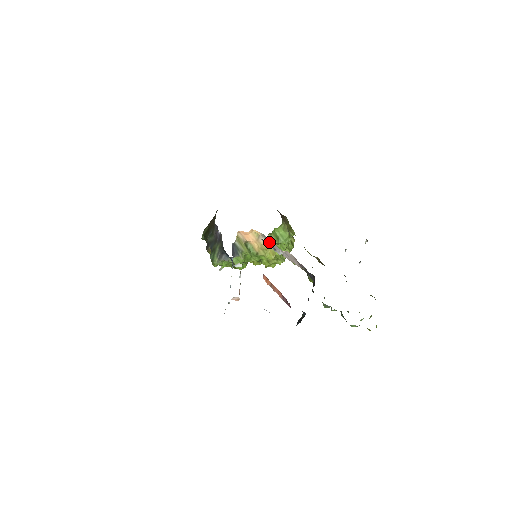
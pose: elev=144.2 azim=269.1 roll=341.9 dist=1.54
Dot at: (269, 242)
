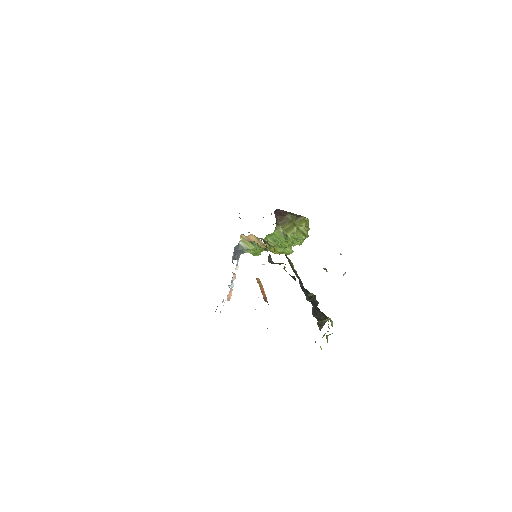
Dot at: occluded
